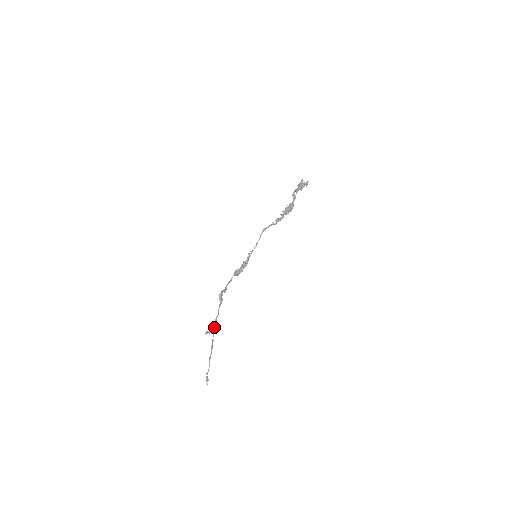
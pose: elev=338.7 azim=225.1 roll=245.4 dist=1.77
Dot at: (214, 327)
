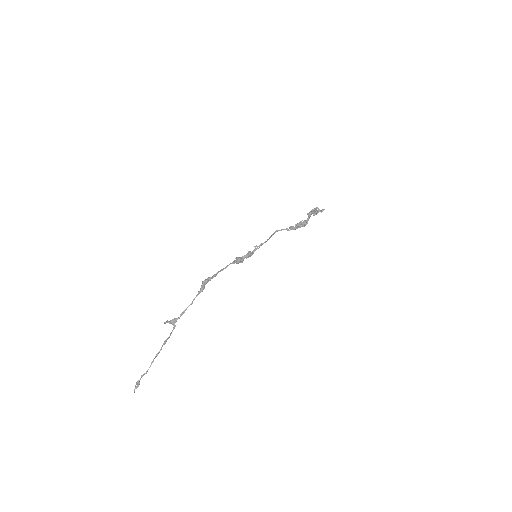
Dot at: occluded
